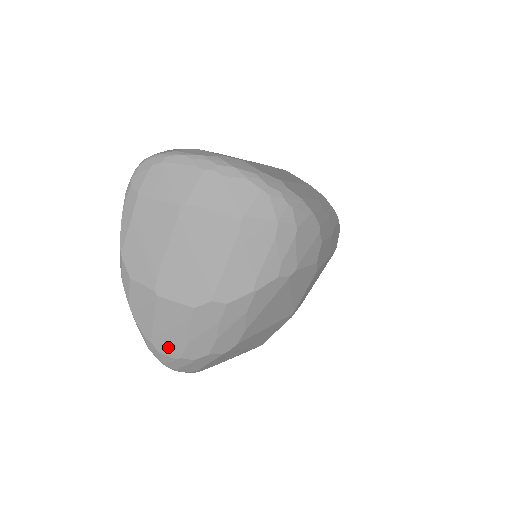
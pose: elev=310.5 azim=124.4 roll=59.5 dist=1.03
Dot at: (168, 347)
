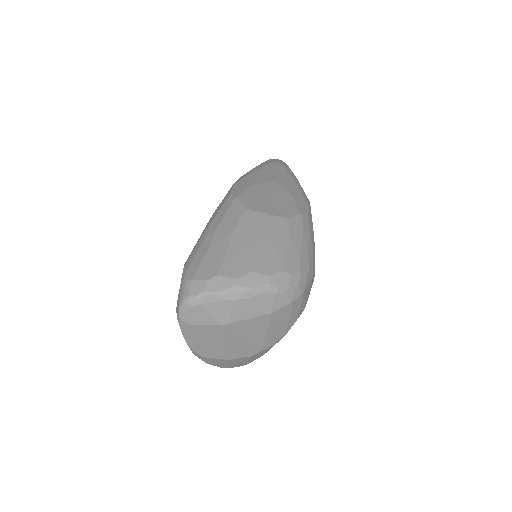
Dot at: (237, 366)
